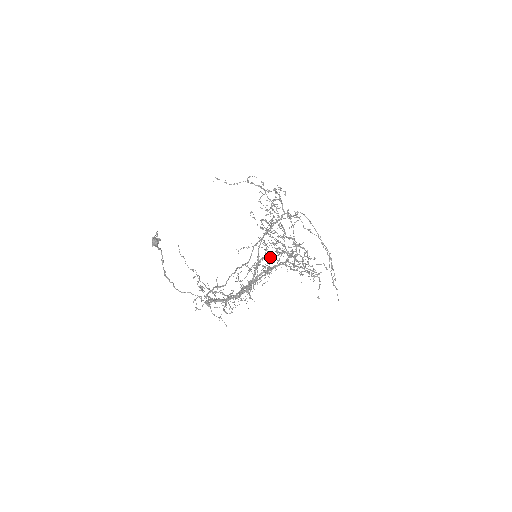
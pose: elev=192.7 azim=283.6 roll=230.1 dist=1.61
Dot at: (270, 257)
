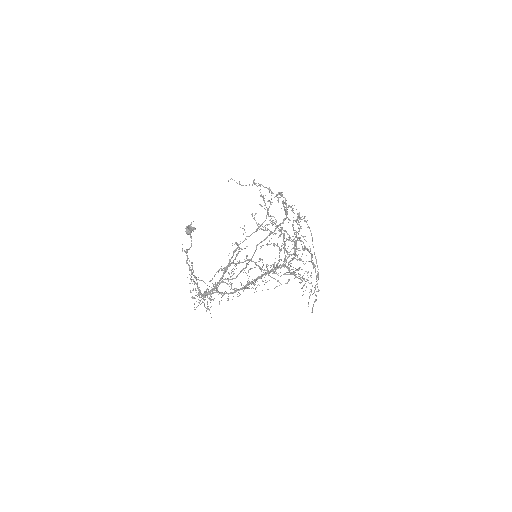
Dot at: (236, 263)
